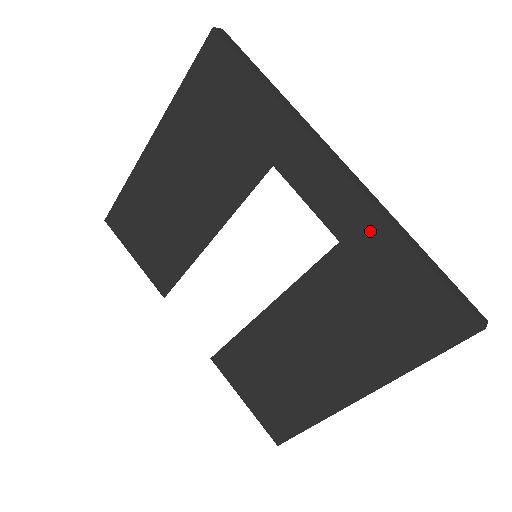
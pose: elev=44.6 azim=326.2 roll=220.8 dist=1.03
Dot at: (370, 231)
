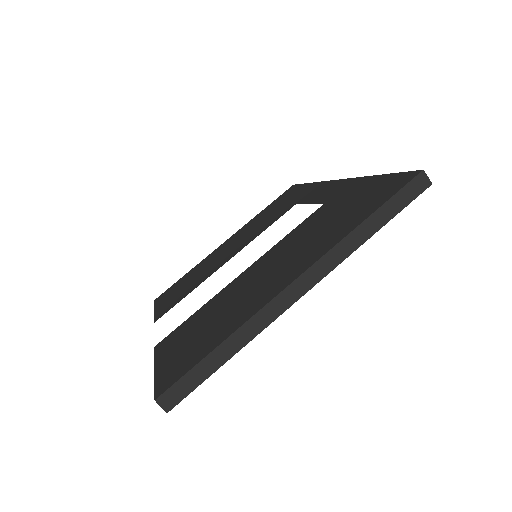
Dot at: (347, 188)
